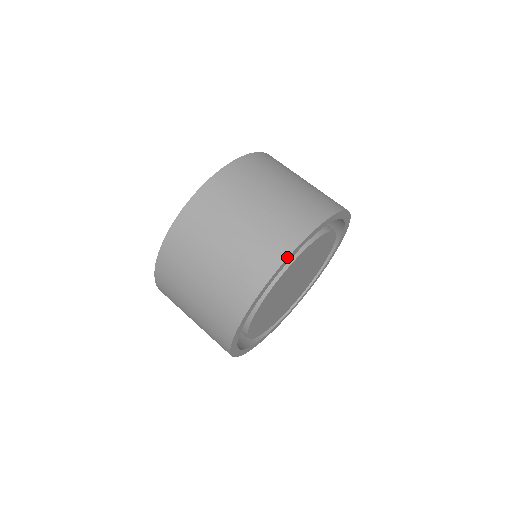
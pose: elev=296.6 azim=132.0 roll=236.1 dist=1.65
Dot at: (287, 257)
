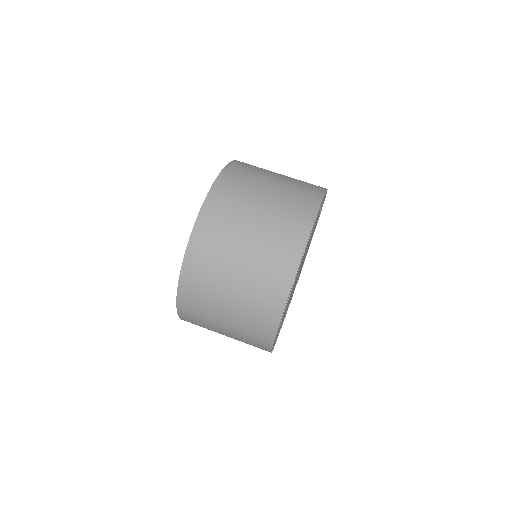
Dot at: (318, 208)
